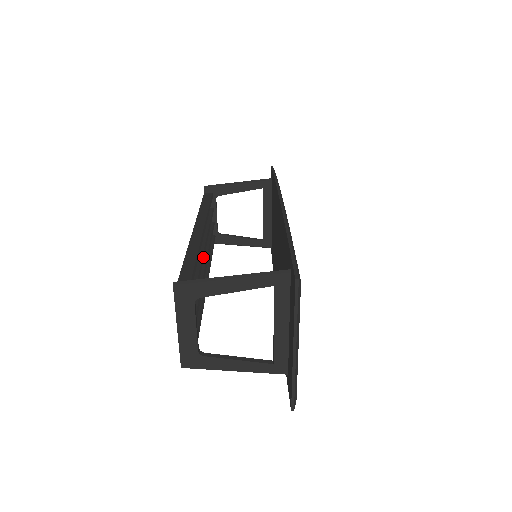
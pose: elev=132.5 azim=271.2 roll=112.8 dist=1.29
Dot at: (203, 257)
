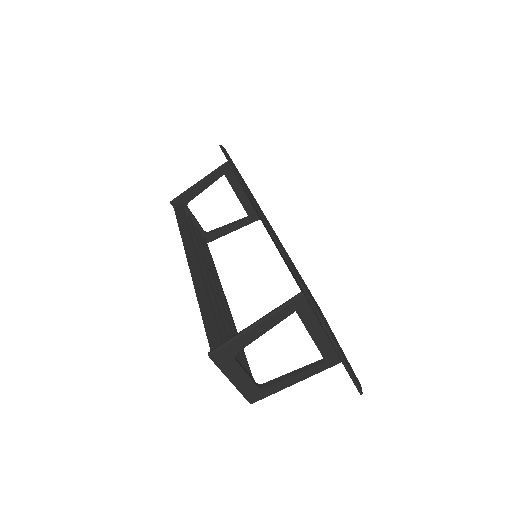
Dot at: (212, 288)
